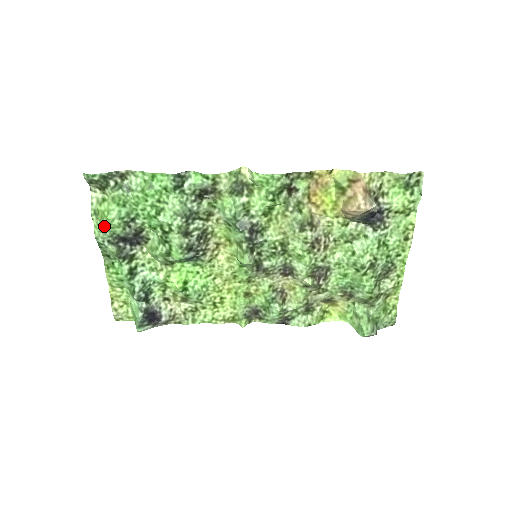
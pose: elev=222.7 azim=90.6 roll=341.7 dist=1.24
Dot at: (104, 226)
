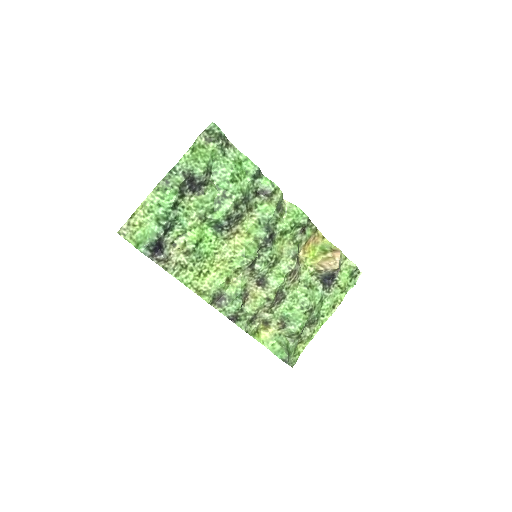
Dot at: (193, 161)
